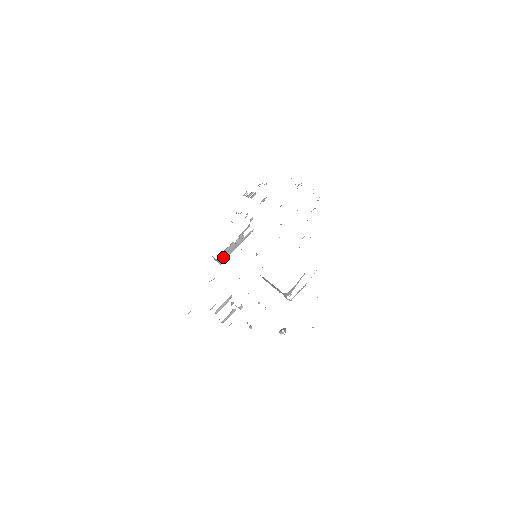
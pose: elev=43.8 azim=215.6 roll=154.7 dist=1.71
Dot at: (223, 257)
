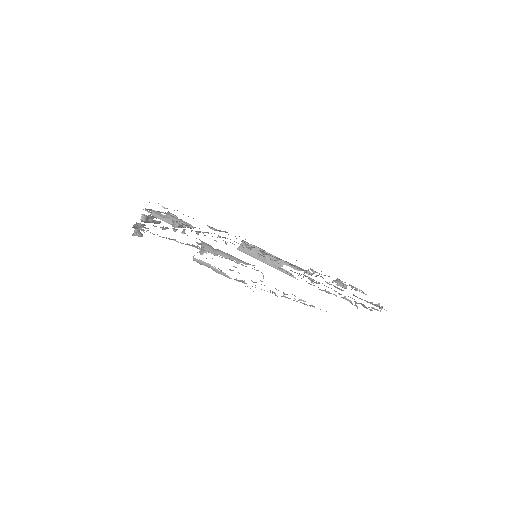
Dot at: occluded
